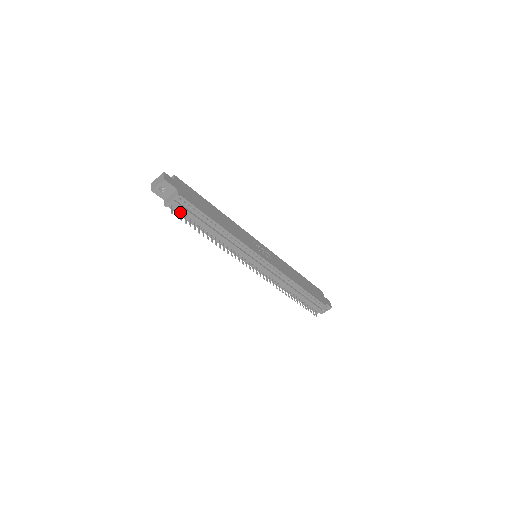
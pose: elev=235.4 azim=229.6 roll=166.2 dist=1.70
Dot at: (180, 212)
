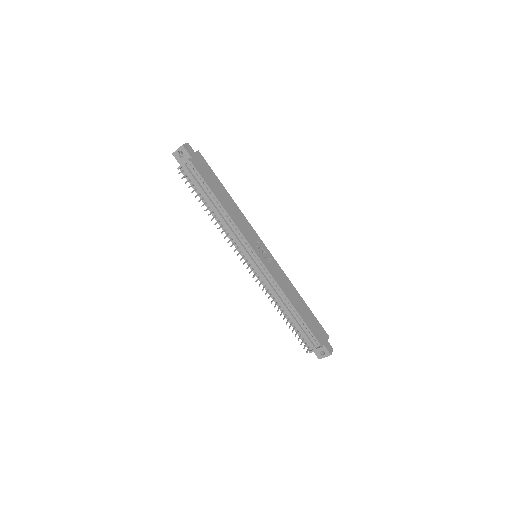
Dot at: (189, 179)
